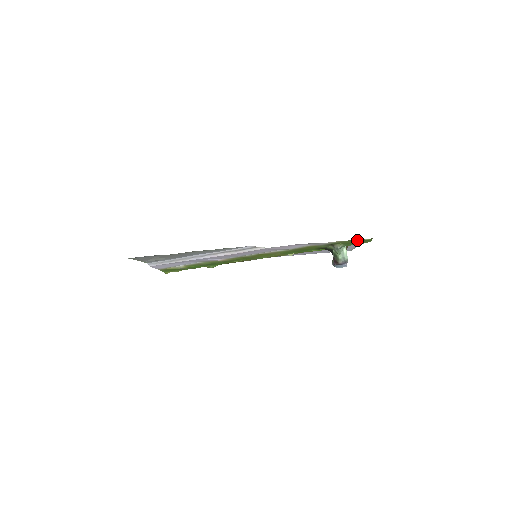
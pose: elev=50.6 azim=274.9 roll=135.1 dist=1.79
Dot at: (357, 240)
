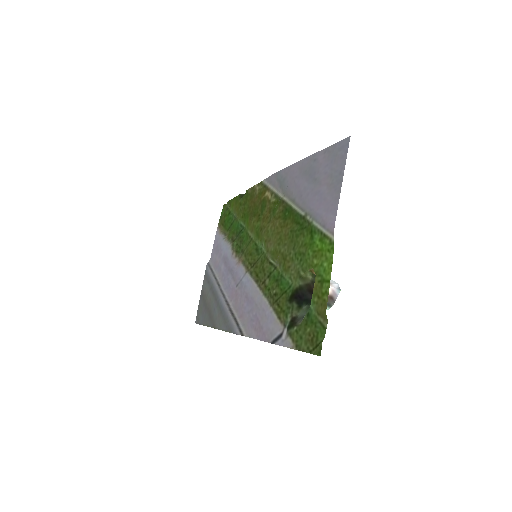
Dot at: (307, 346)
